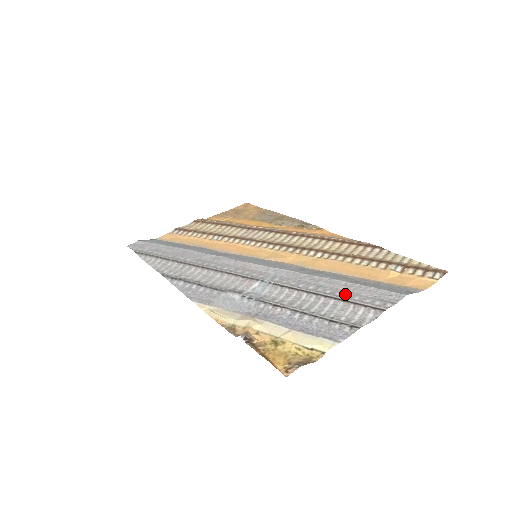
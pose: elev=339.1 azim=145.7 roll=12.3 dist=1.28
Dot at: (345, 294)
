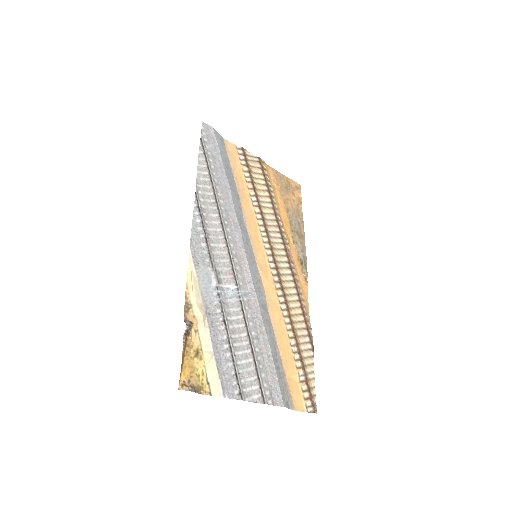
Dot at: (262, 364)
